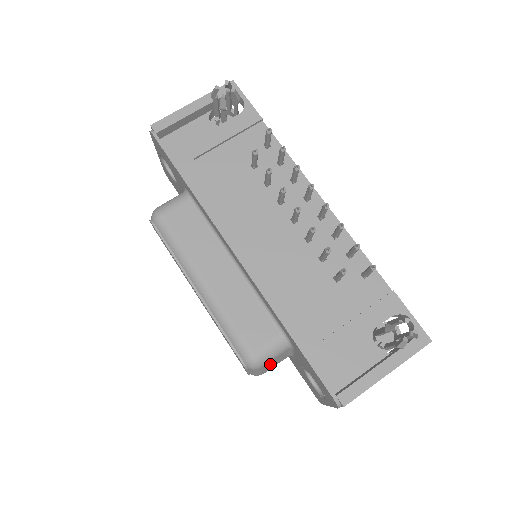
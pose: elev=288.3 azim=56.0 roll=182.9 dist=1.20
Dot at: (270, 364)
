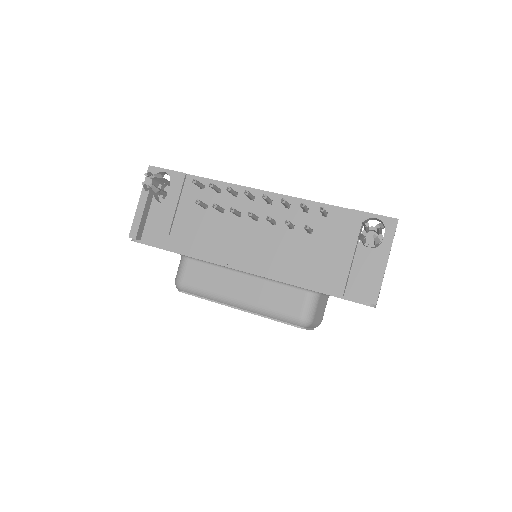
Dot at: (318, 313)
